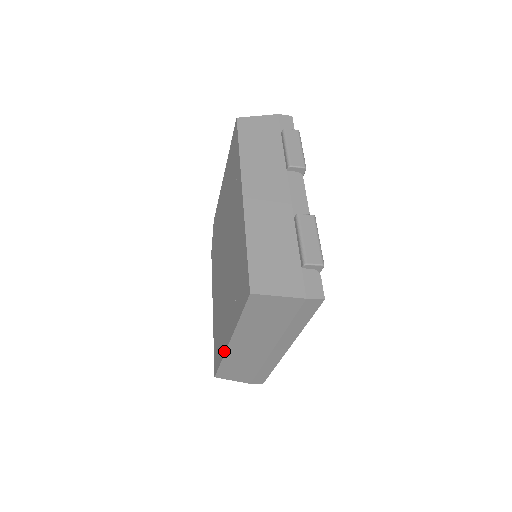
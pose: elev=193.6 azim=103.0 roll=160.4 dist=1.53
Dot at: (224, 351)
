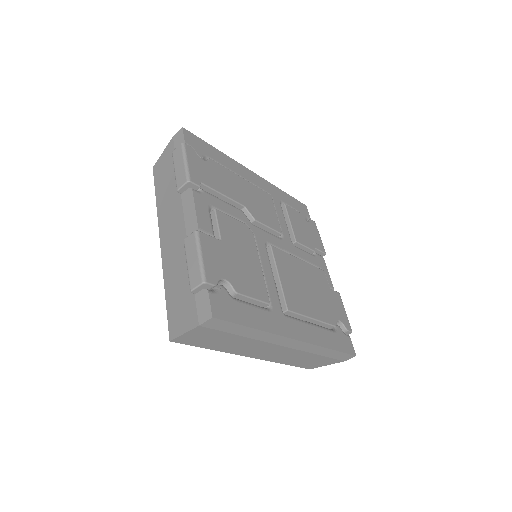
Dot at: occluded
